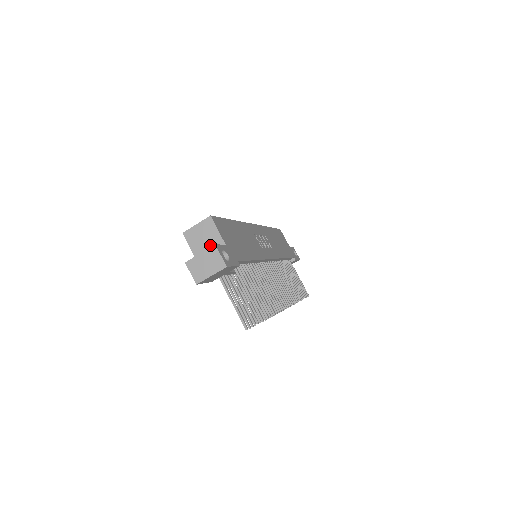
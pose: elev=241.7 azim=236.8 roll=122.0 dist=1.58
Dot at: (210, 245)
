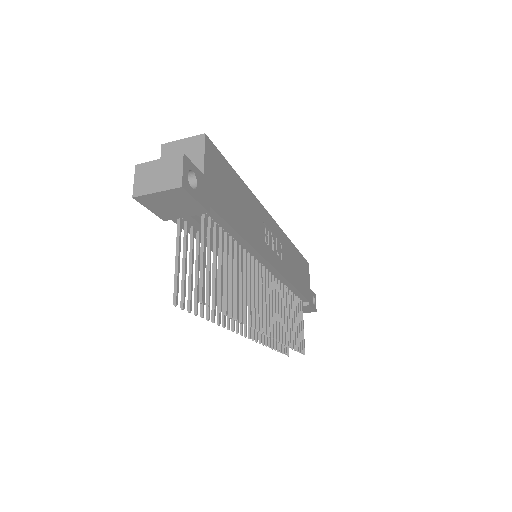
Dot at: occluded
